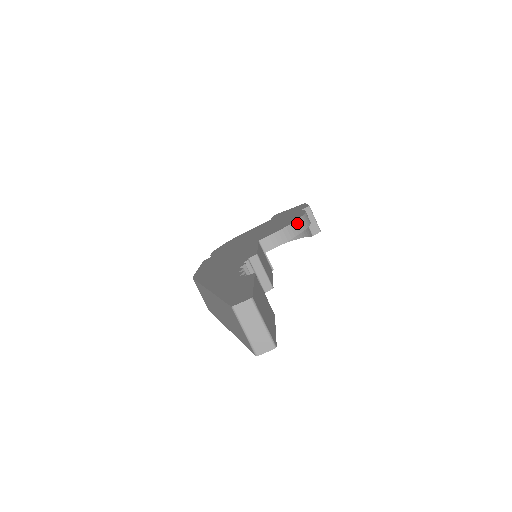
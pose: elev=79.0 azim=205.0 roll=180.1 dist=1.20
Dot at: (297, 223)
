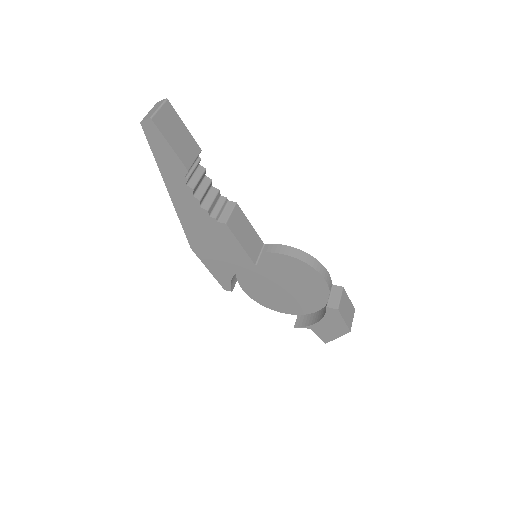
Dot at: (304, 253)
